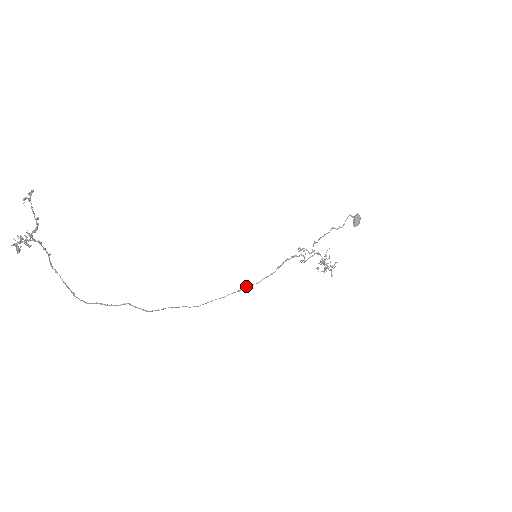
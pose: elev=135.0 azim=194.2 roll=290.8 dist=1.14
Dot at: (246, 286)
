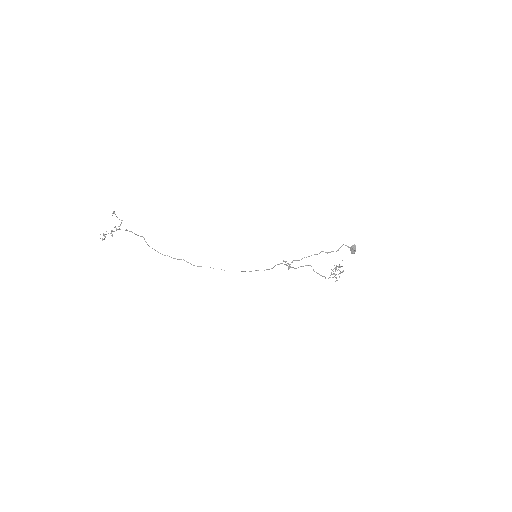
Dot at: (255, 270)
